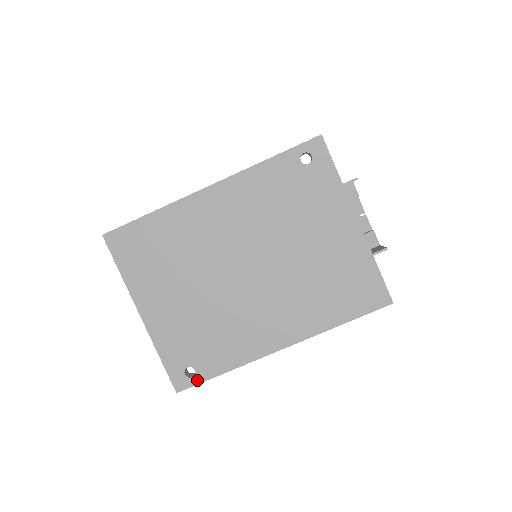
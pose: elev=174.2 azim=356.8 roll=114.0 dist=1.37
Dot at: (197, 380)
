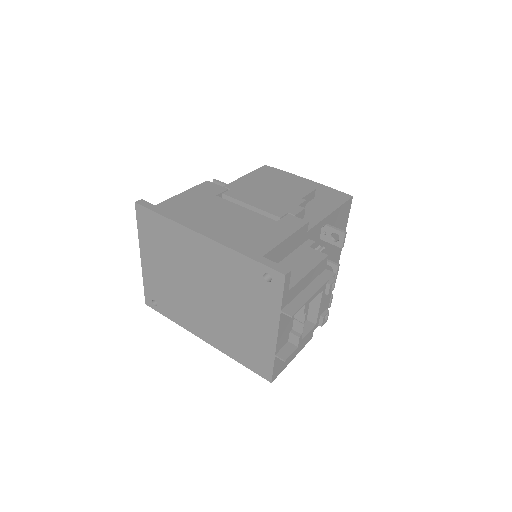
Dot at: (157, 309)
